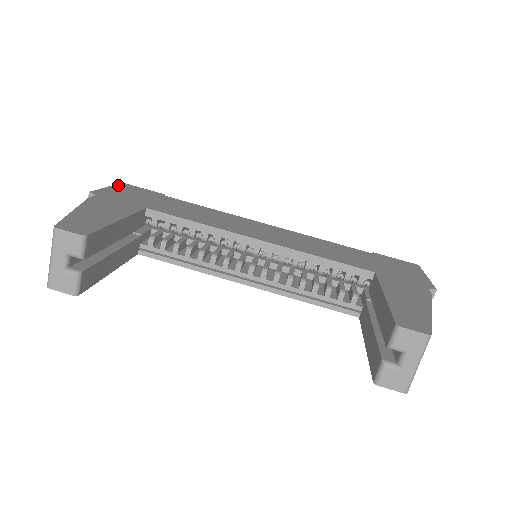
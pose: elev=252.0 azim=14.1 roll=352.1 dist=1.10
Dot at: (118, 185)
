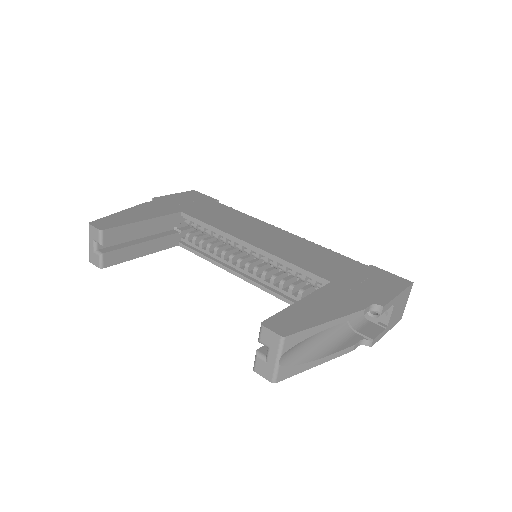
Dot at: (186, 192)
